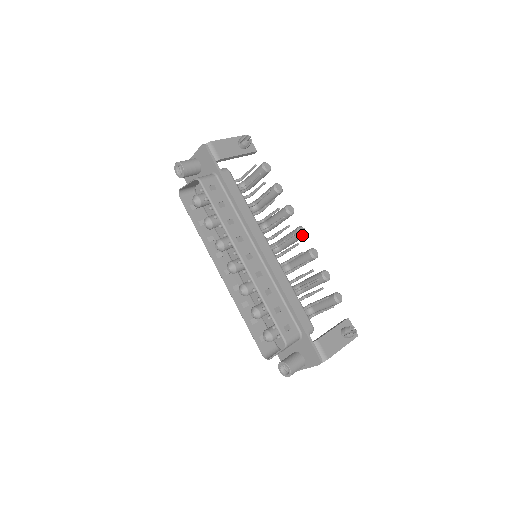
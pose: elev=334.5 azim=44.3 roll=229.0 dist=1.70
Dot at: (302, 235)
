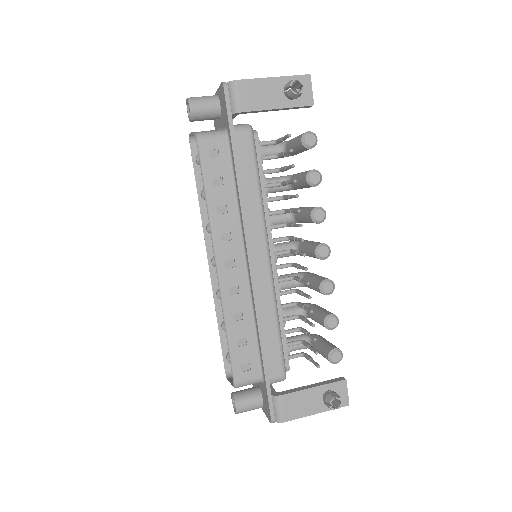
Dot at: (320, 257)
